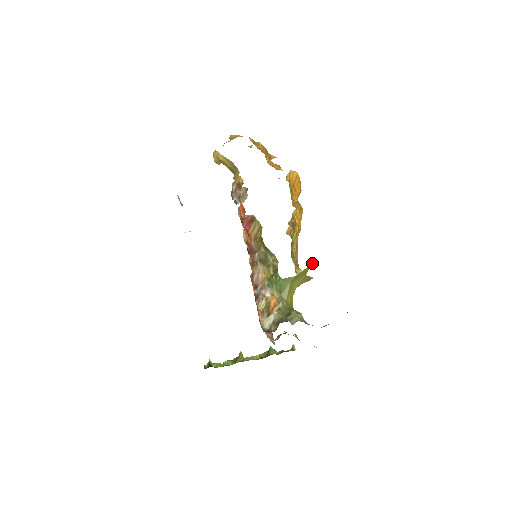
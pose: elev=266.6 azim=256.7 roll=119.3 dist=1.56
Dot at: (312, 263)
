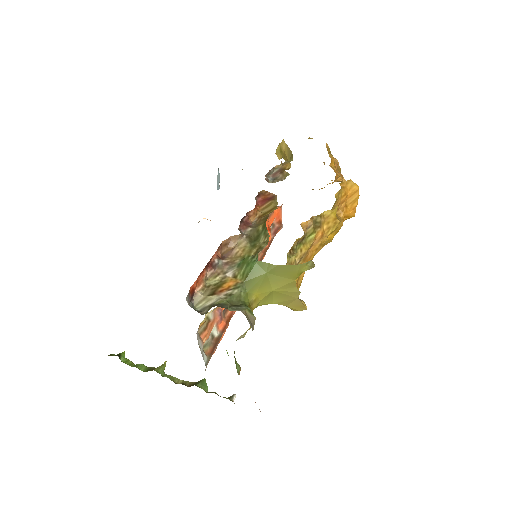
Dot at: (311, 267)
